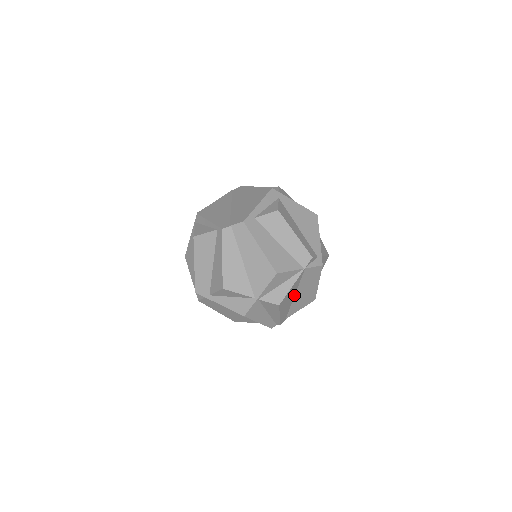
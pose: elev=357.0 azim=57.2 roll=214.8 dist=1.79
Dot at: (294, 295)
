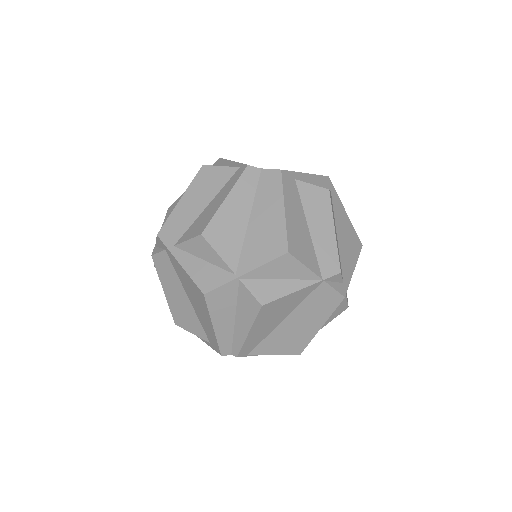
Dot at: (283, 318)
